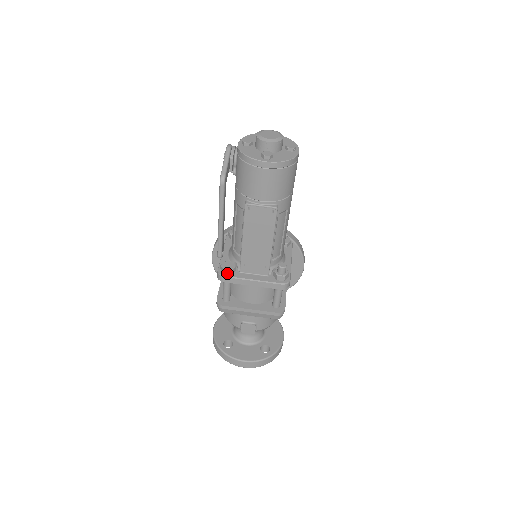
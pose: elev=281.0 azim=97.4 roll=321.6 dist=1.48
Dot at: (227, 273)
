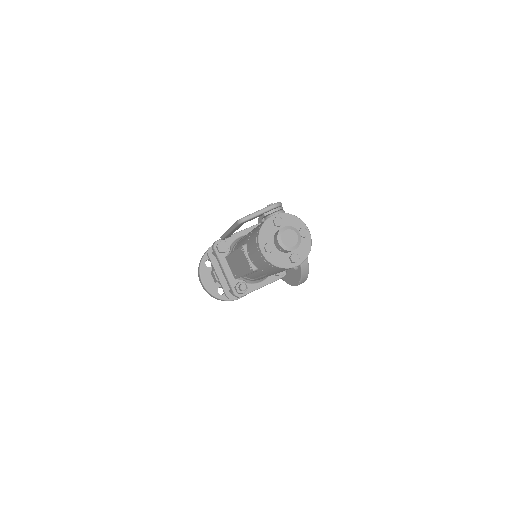
Dot at: (218, 249)
